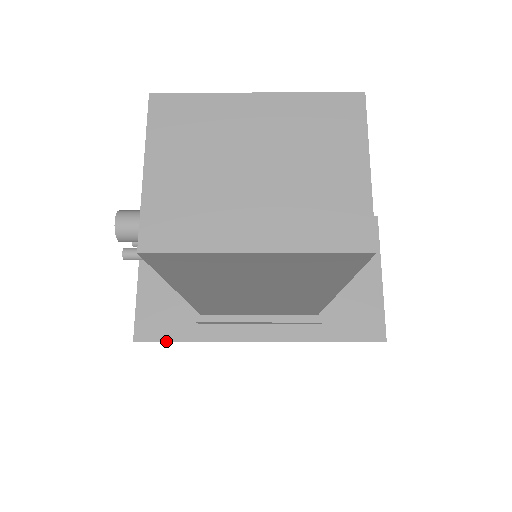
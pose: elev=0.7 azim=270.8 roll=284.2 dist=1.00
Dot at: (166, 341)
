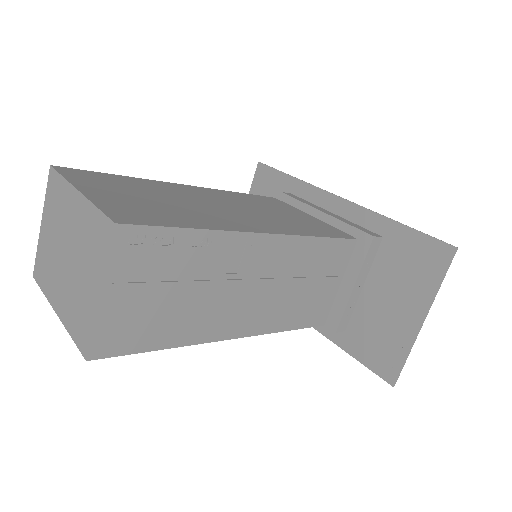
Dot at: occluded
